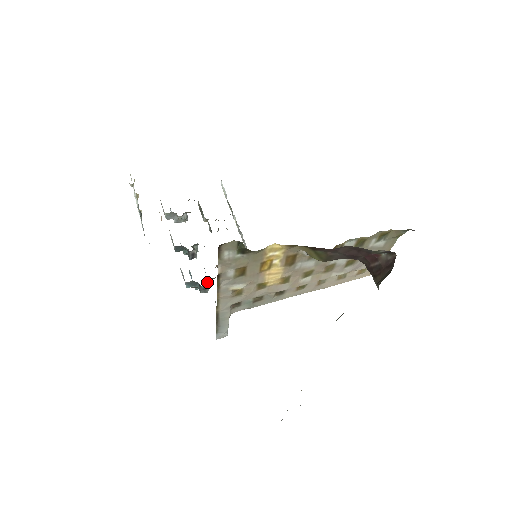
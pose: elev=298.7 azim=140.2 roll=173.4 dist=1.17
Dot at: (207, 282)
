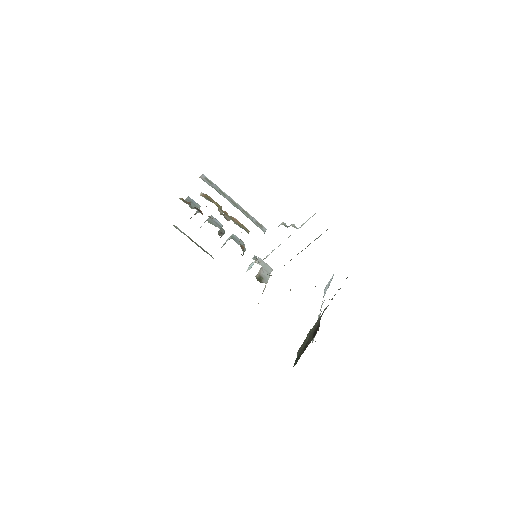
Dot at: occluded
